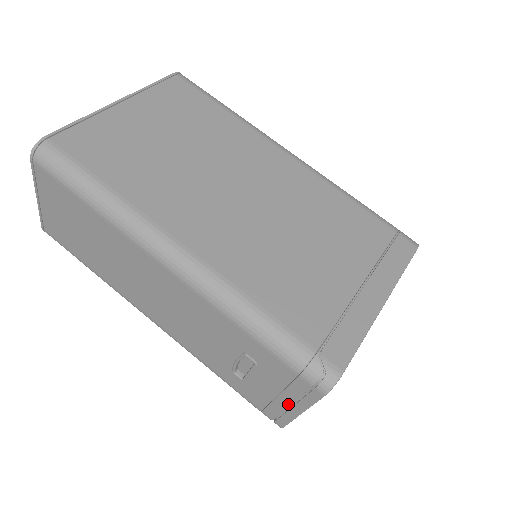
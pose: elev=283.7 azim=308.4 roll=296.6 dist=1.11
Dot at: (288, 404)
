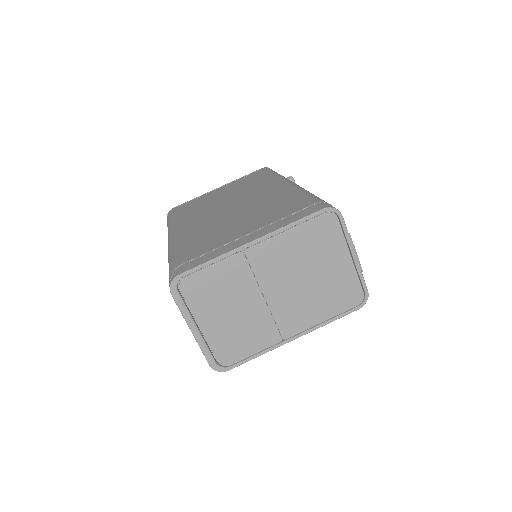
Dot at: occluded
